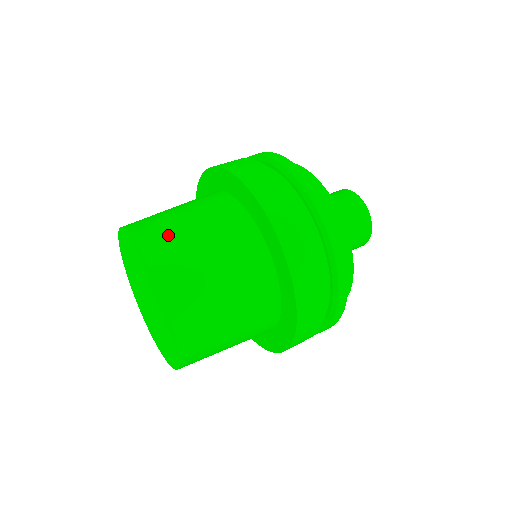
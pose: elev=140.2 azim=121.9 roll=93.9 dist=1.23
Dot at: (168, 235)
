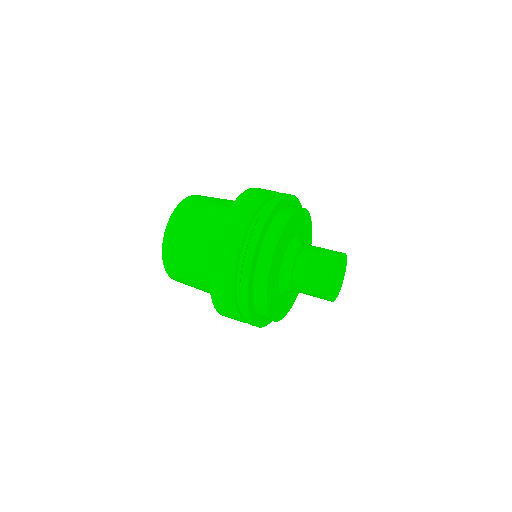
Dot at: (177, 245)
